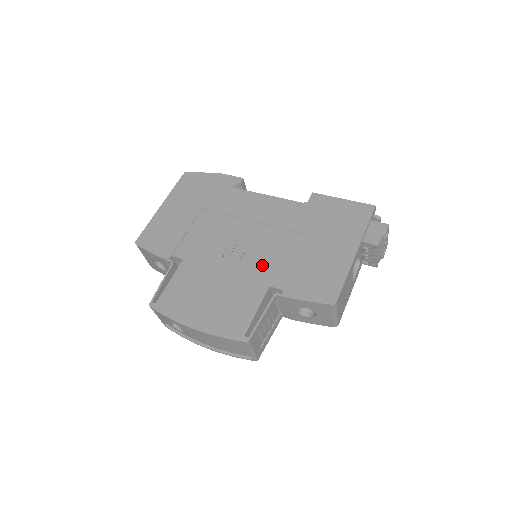
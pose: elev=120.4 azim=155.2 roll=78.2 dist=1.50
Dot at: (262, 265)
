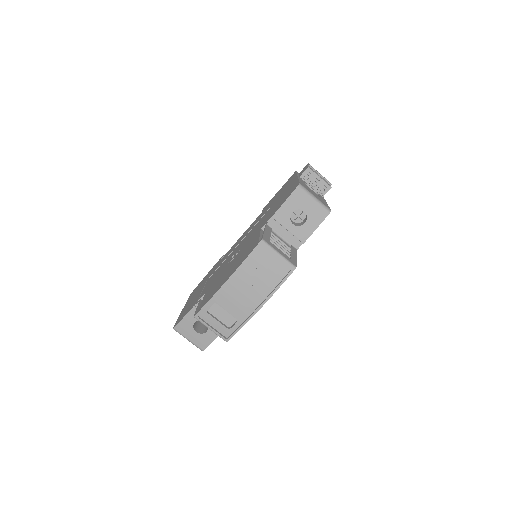
Dot at: occluded
